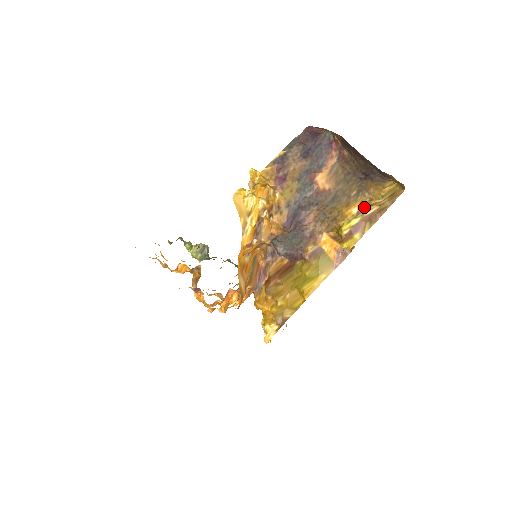
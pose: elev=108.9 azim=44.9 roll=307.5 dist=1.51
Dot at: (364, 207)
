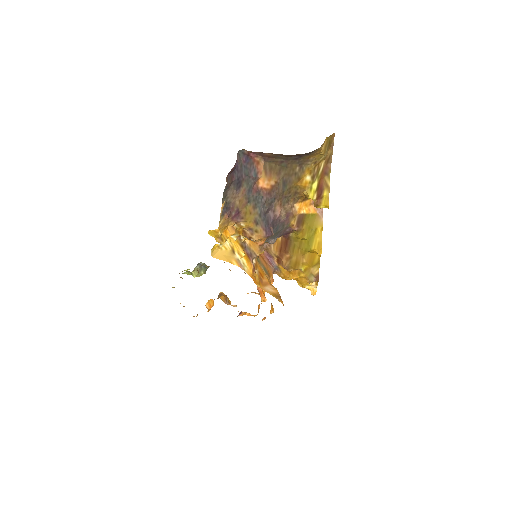
Dot at: (314, 171)
